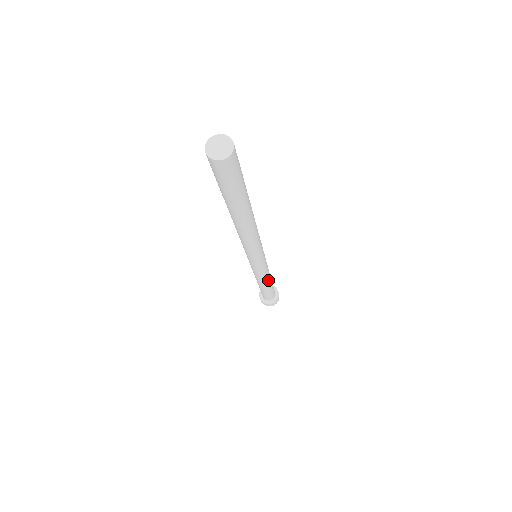
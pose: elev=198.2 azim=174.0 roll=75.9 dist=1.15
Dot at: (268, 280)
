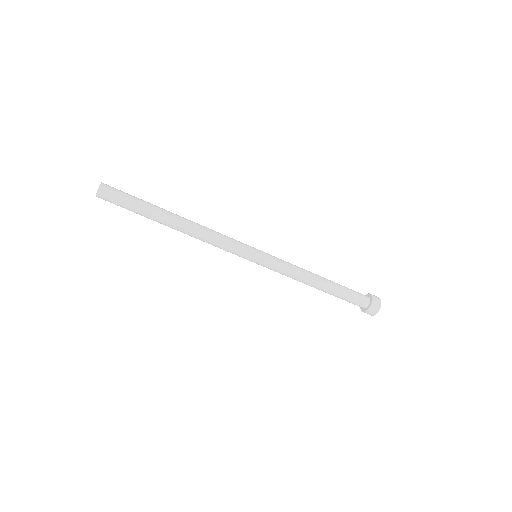
Dot at: (308, 281)
